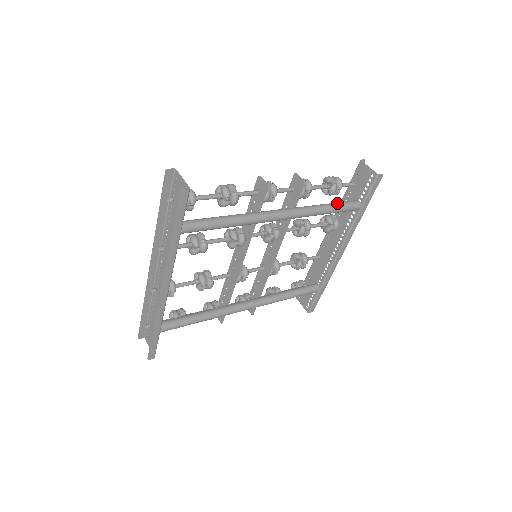
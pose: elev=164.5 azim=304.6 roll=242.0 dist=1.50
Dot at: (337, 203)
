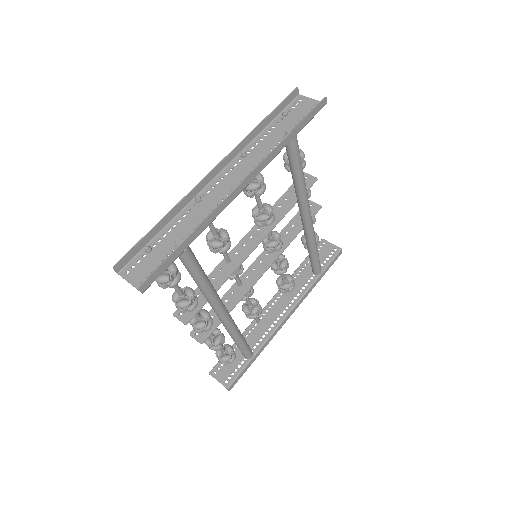
Dot at: occluded
